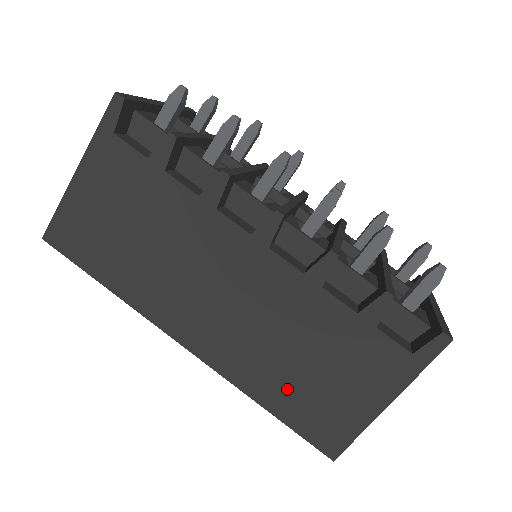
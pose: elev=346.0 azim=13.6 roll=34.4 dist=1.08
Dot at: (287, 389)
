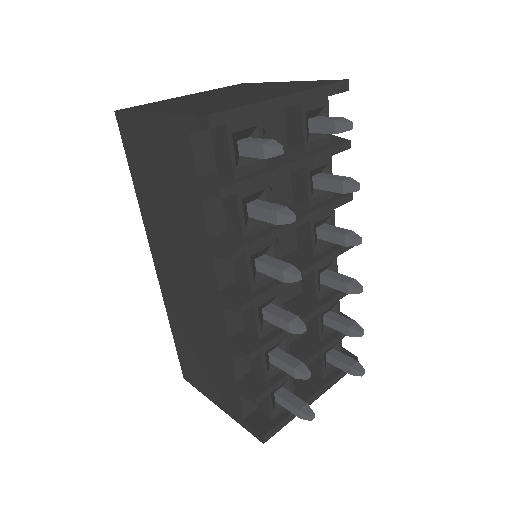
Dot at: (185, 342)
